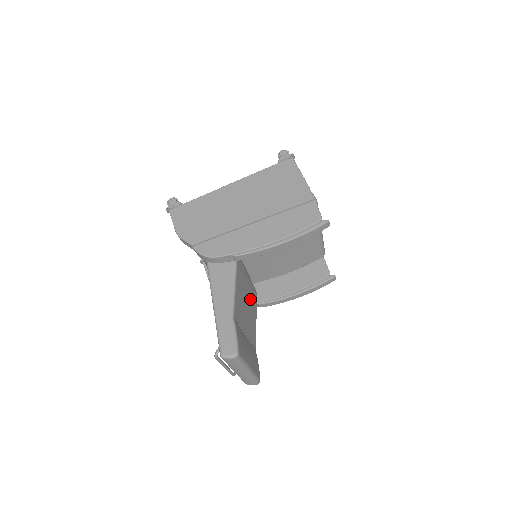
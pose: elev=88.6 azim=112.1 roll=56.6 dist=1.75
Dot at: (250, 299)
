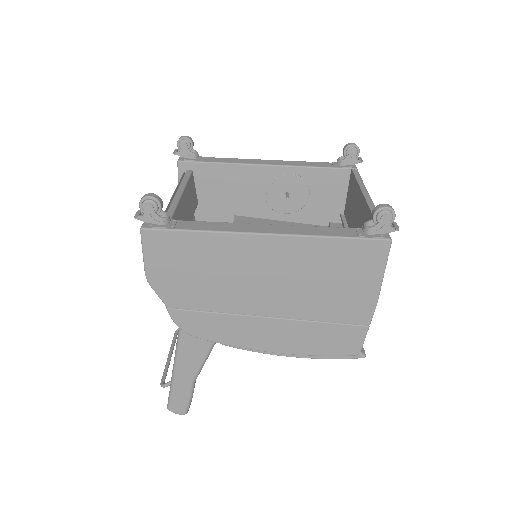
Dot at: occluded
